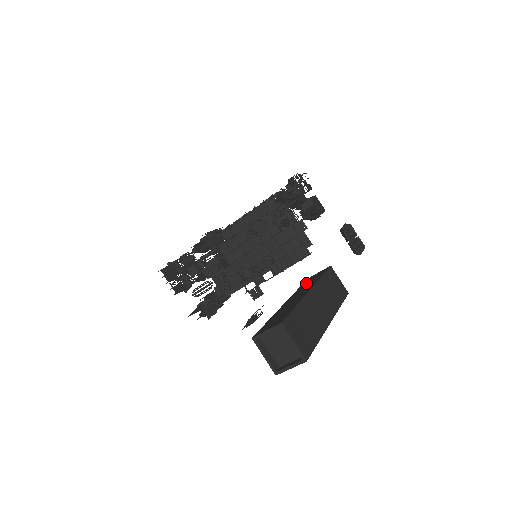
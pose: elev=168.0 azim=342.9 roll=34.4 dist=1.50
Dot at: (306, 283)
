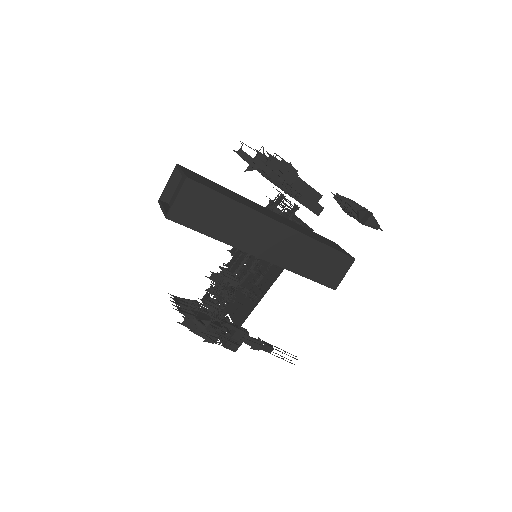
Dot at: occluded
